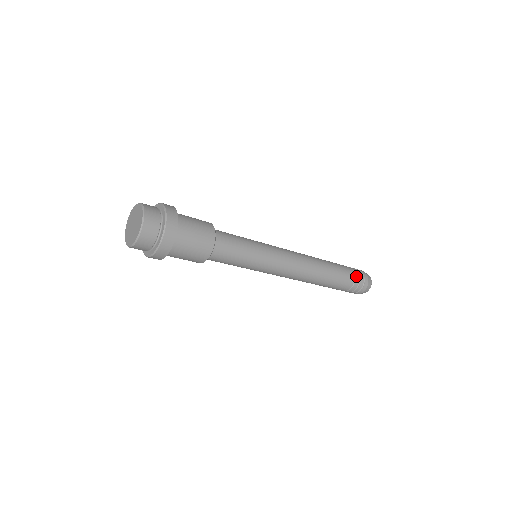
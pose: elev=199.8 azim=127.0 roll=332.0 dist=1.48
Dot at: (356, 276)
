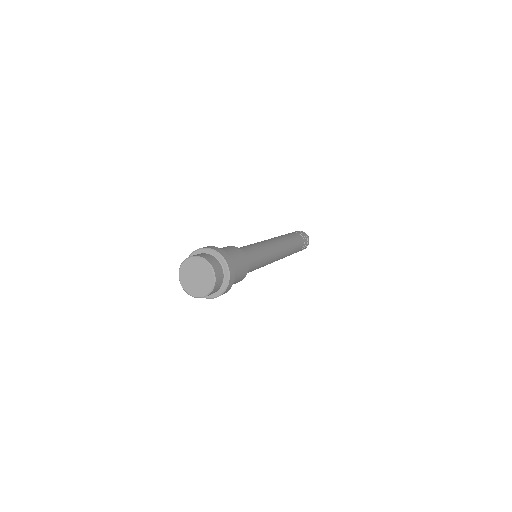
Dot at: (303, 248)
